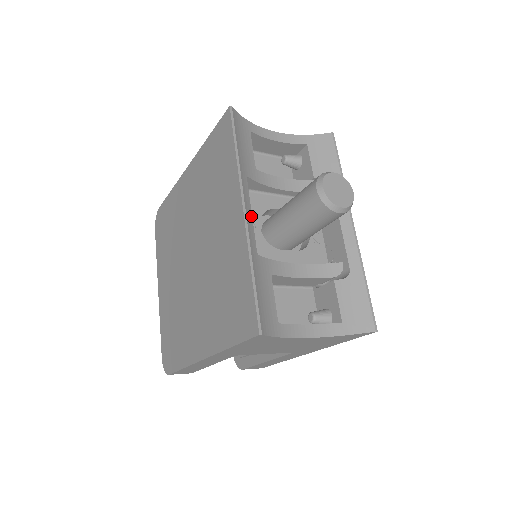
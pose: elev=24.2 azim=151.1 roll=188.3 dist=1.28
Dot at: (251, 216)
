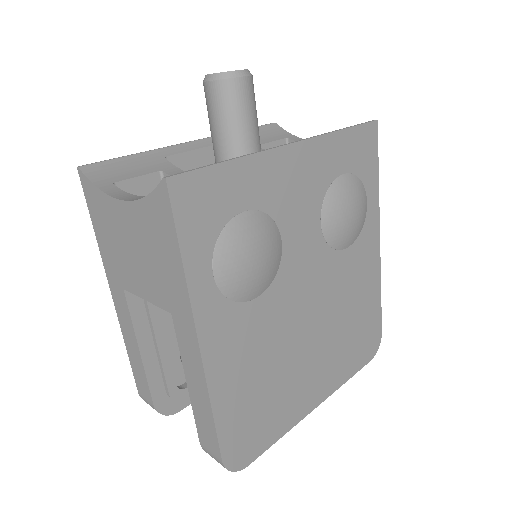
Dot at: (197, 148)
